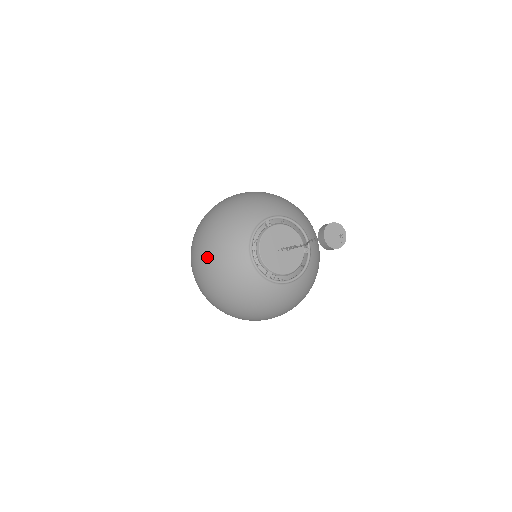
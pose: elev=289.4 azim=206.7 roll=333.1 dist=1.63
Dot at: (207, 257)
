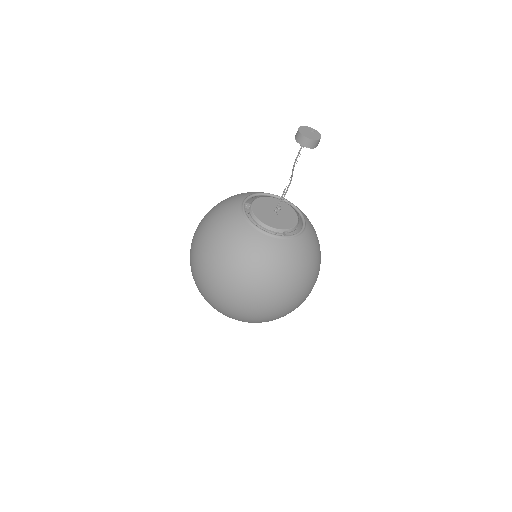
Dot at: (231, 270)
